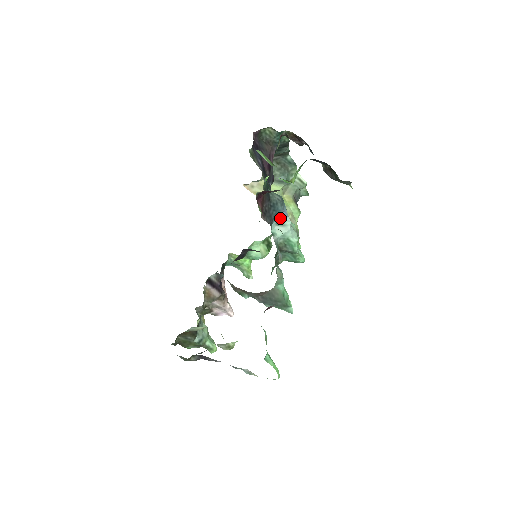
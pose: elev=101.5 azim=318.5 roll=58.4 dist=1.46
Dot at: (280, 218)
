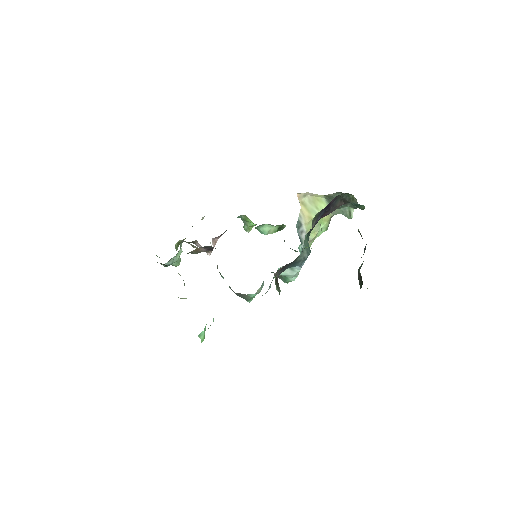
Dot at: occluded
